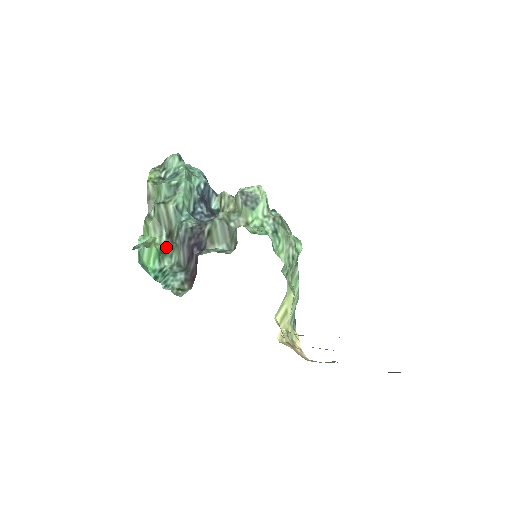
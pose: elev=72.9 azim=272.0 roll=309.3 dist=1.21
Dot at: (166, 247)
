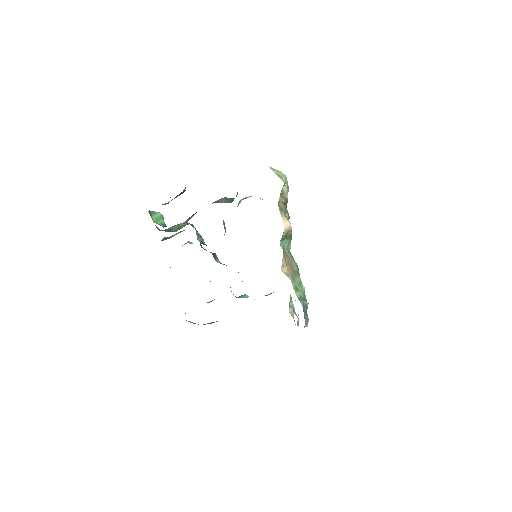
Dot at: occluded
